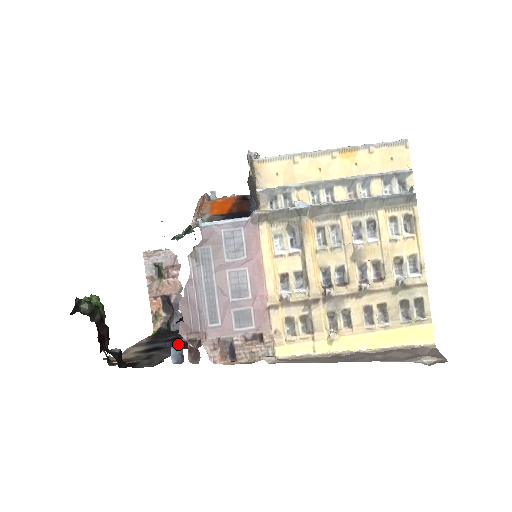
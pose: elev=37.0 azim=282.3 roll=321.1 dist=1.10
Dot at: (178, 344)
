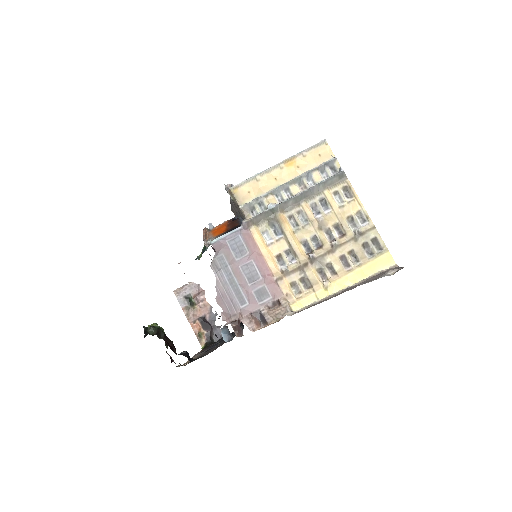
Dot at: (225, 328)
